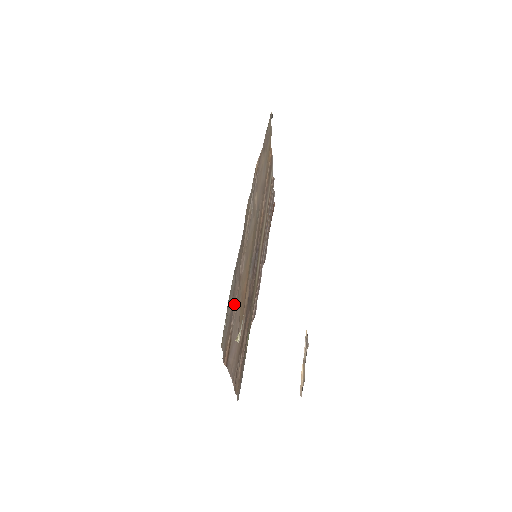
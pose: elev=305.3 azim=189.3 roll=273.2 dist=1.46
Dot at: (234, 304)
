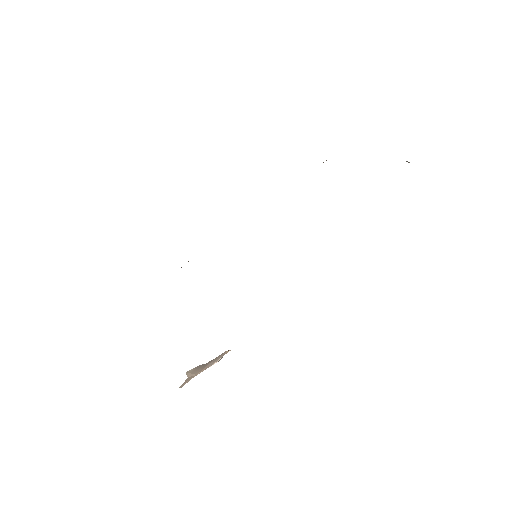
Dot at: occluded
